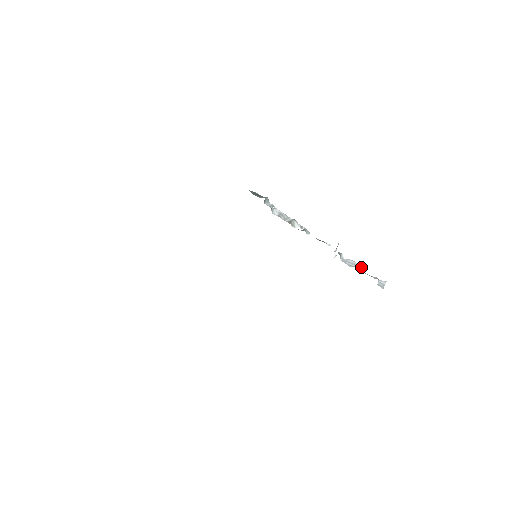
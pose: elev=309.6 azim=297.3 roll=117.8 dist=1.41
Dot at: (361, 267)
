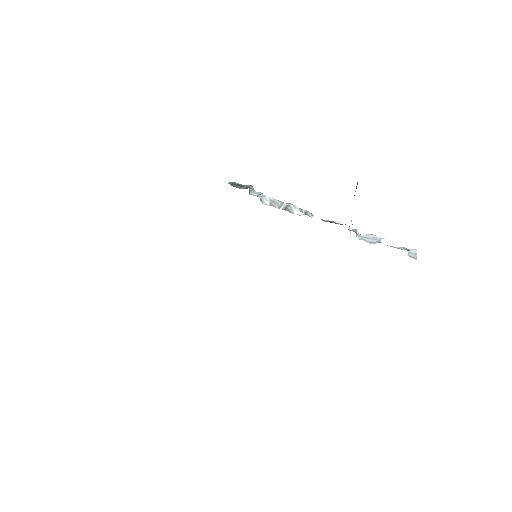
Dot at: (383, 240)
